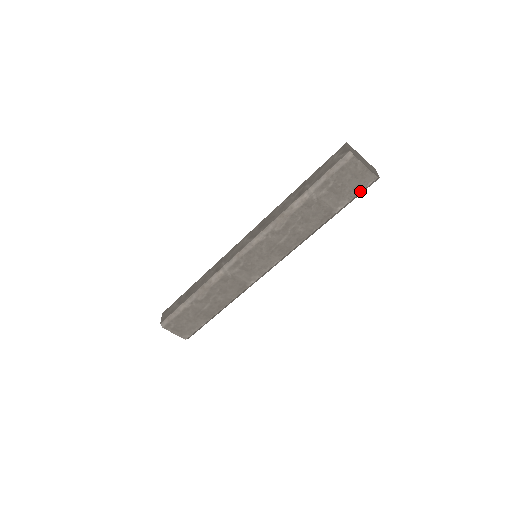
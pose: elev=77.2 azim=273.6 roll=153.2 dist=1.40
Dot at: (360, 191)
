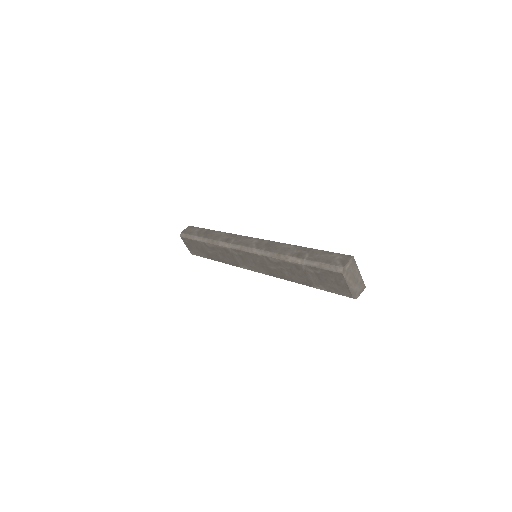
Dot at: (337, 293)
